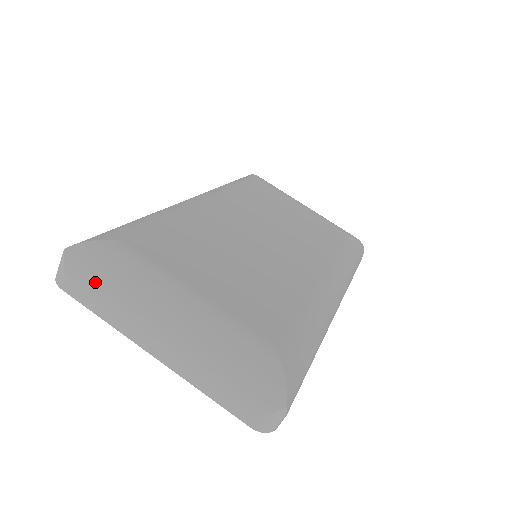
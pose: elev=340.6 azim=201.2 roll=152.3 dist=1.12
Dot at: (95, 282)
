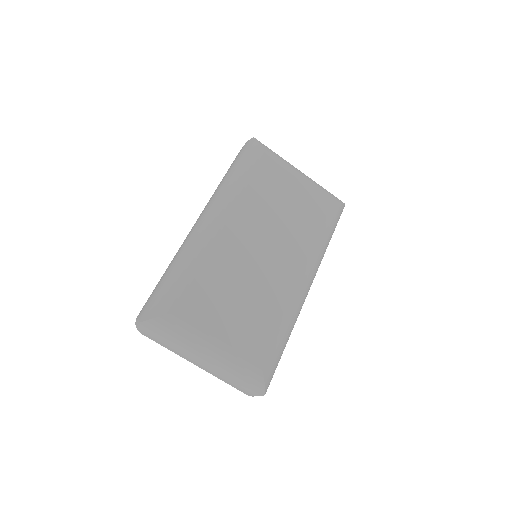
Dot at: (161, 339)
